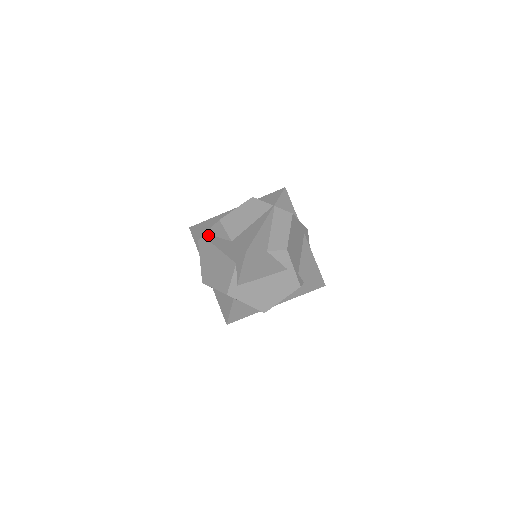
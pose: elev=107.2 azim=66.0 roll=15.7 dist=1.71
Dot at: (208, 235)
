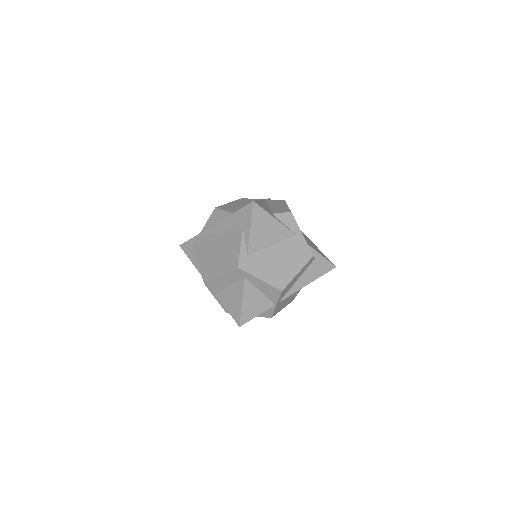
Dot at: (204, 230)
